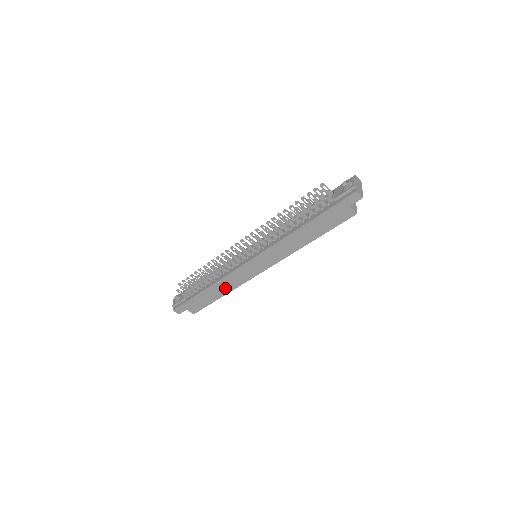
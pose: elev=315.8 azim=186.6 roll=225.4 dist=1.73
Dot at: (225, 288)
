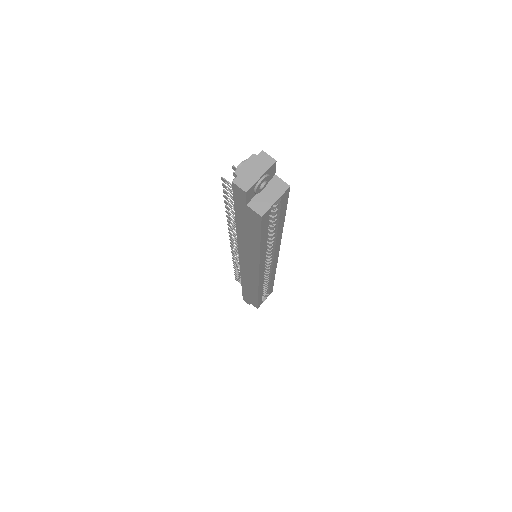
Dot at: (252, 288)
